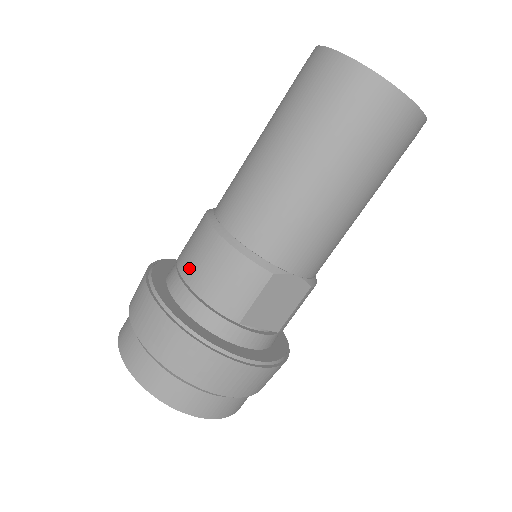
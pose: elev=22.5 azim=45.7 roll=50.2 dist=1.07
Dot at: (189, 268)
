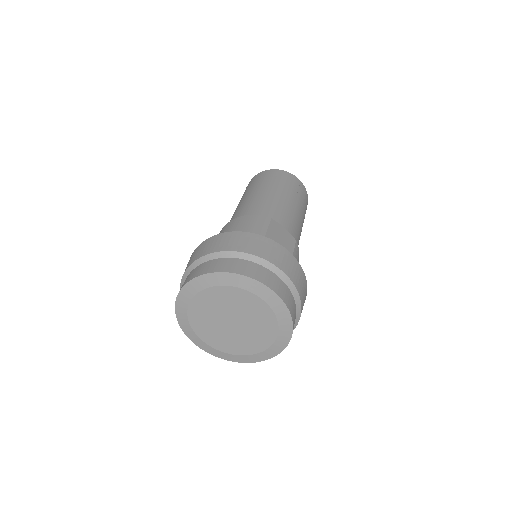
Dot at: occluded
